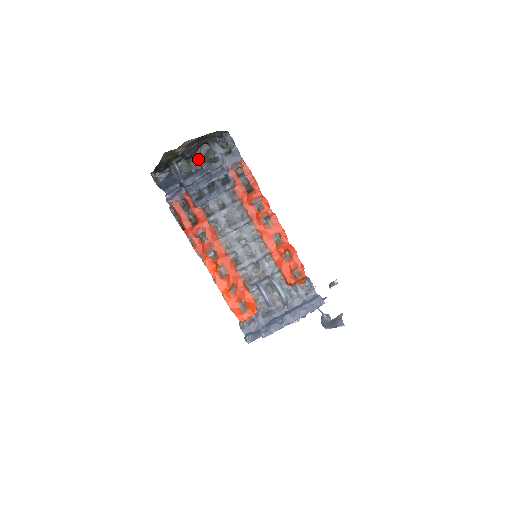
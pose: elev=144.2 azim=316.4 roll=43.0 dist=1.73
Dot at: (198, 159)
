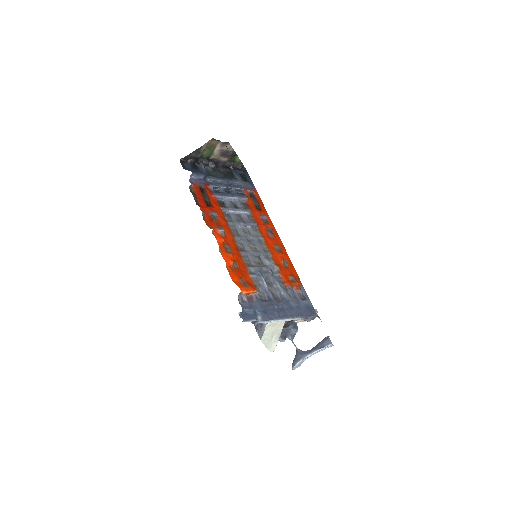
Dot at: (221, 172)
